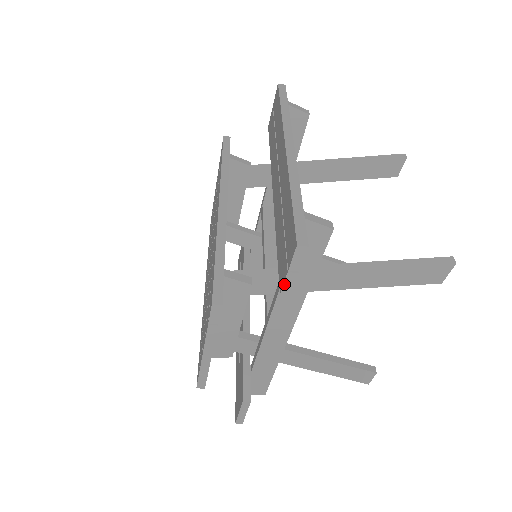
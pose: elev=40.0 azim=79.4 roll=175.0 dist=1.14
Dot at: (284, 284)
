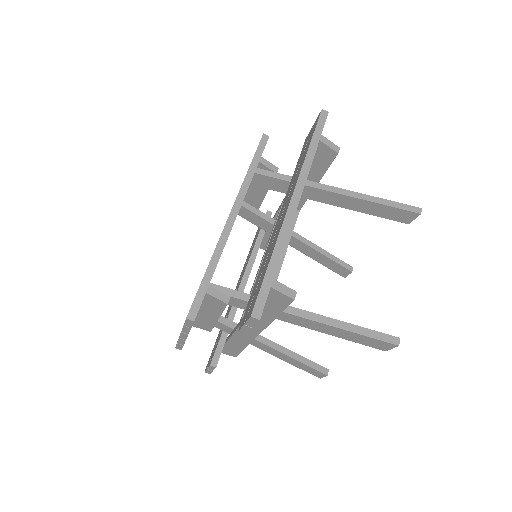
Dot at: (241, 329)
